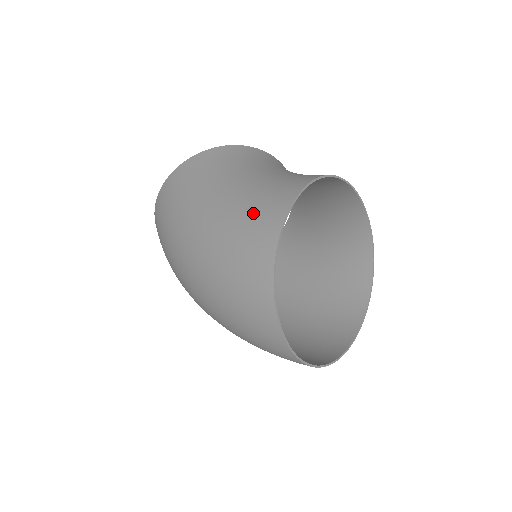
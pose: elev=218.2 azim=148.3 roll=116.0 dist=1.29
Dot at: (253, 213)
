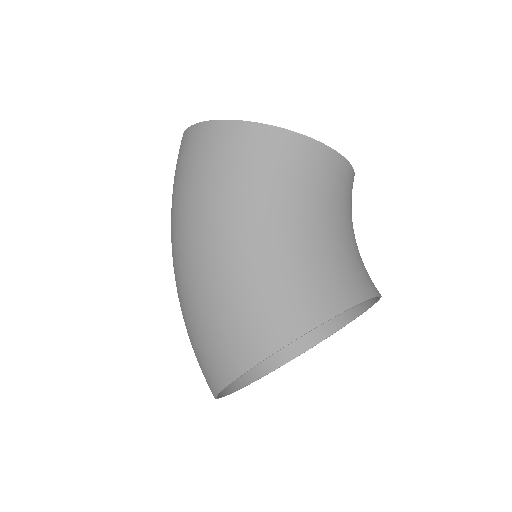
Dot at: (258, 307)
